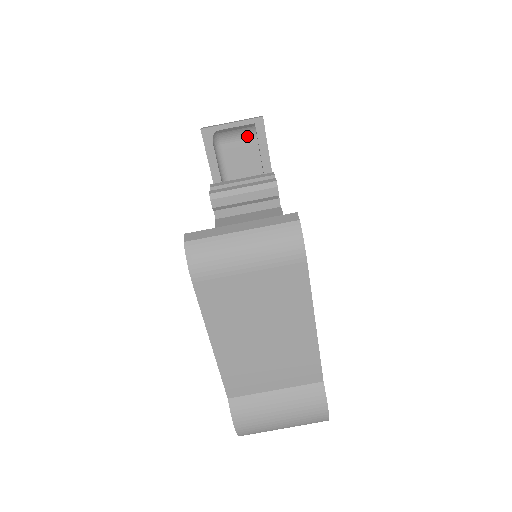
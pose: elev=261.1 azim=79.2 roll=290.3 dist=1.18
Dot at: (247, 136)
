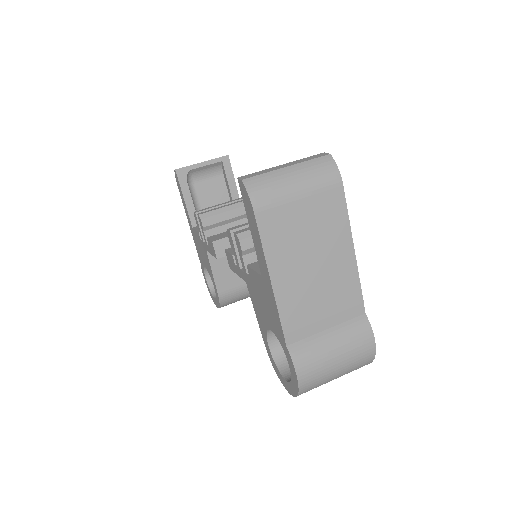
Dot at: (215, 175)
